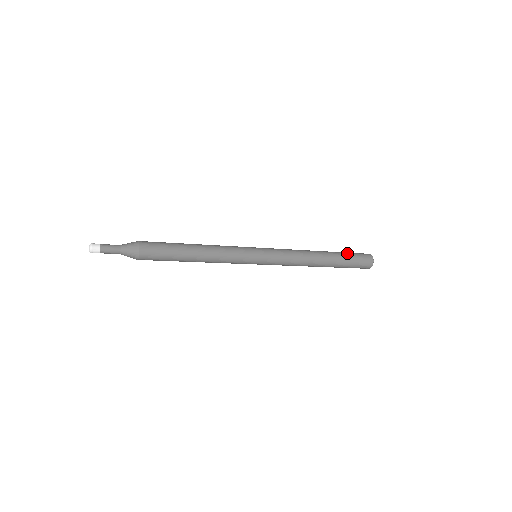
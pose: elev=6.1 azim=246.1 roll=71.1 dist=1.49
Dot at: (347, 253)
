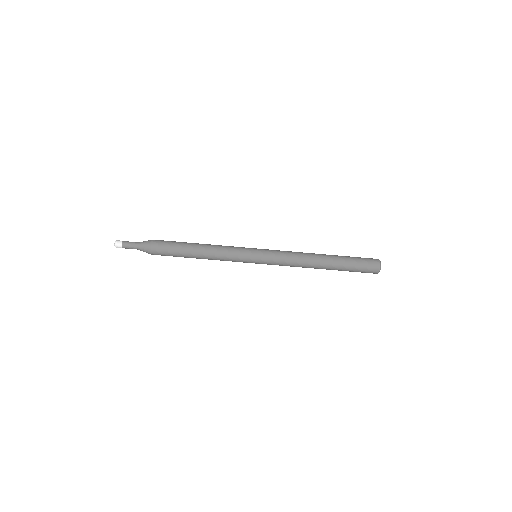
Dot at: occluded
